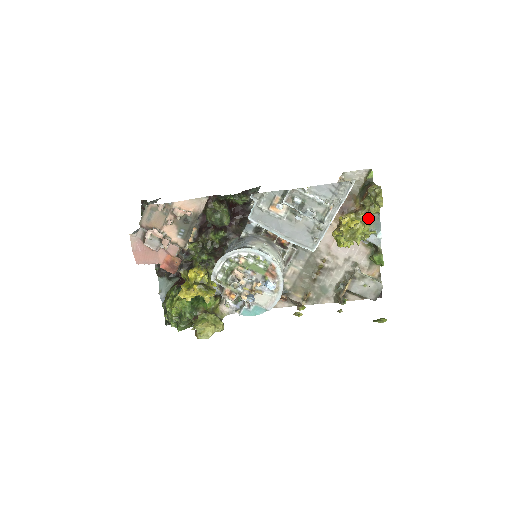
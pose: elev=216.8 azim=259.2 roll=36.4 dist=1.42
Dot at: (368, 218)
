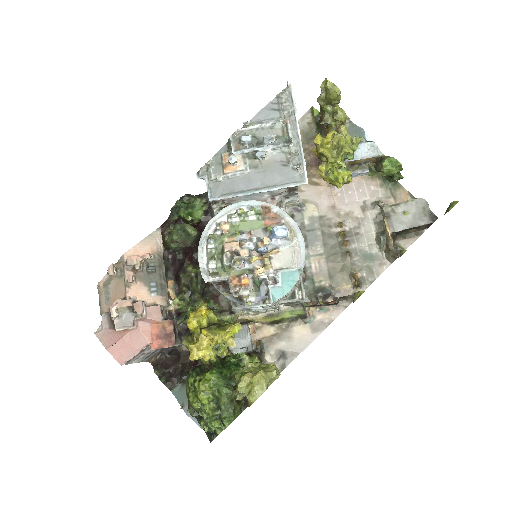
Dot at: occluded
